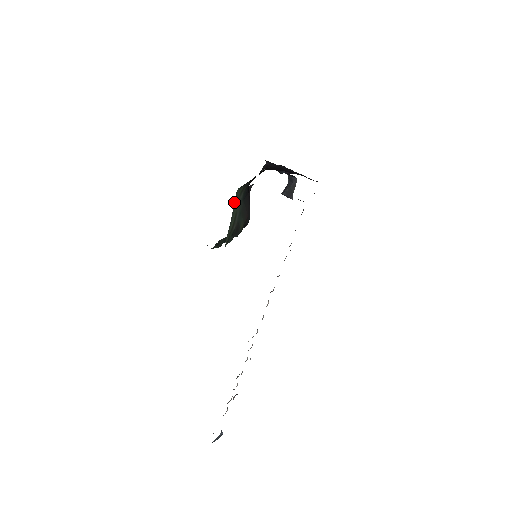
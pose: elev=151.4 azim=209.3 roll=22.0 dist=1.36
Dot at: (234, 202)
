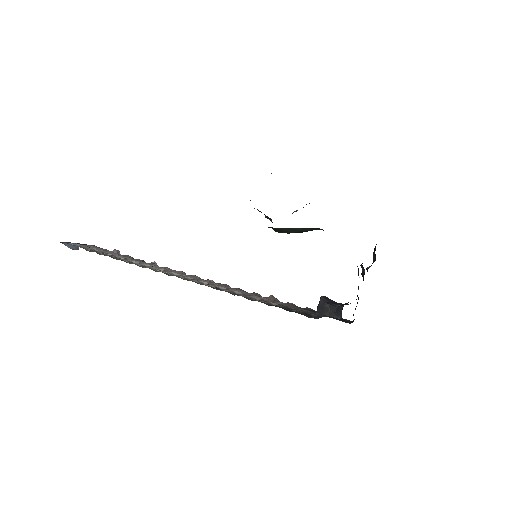
Dot at: occluded
